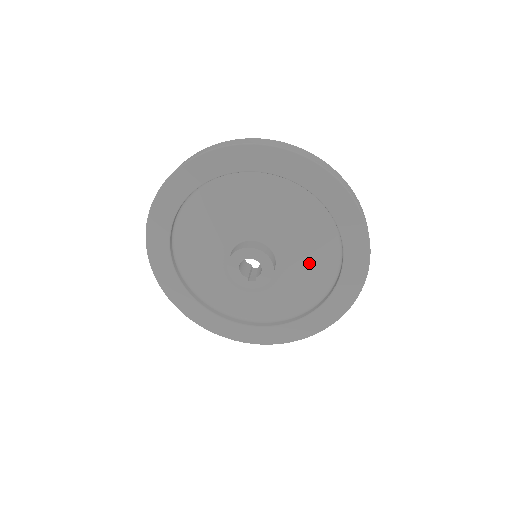
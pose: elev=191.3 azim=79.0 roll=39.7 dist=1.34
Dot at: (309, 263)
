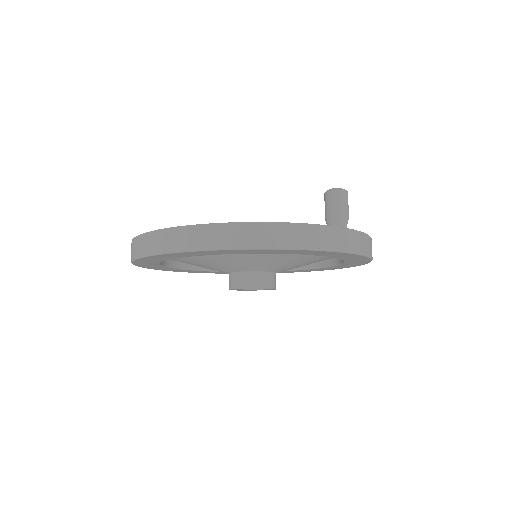
Dot at: (287, 259)
